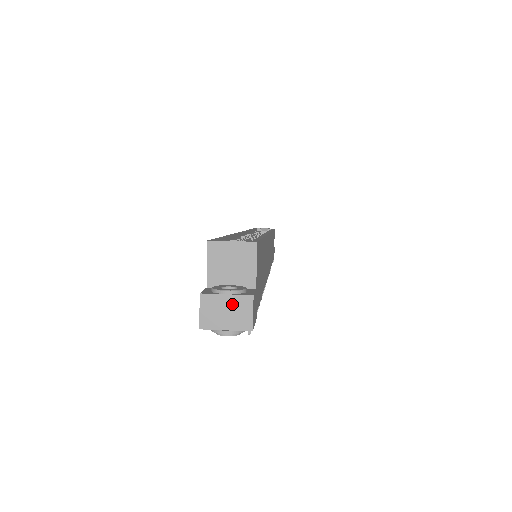
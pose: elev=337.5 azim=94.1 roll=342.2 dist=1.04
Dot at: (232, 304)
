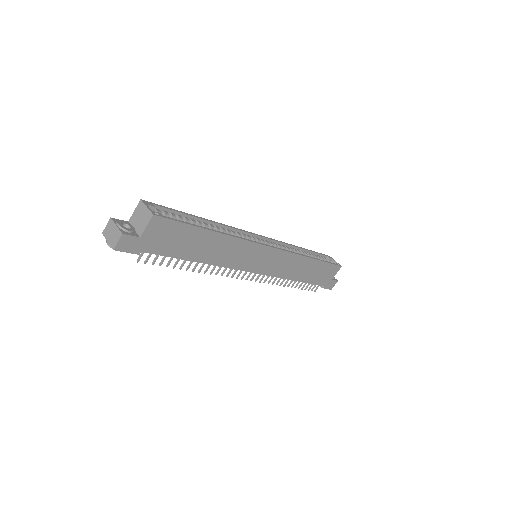
Dot at: (115, 231)
